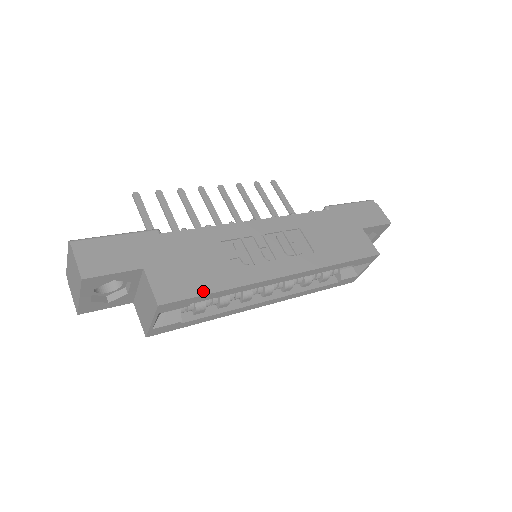
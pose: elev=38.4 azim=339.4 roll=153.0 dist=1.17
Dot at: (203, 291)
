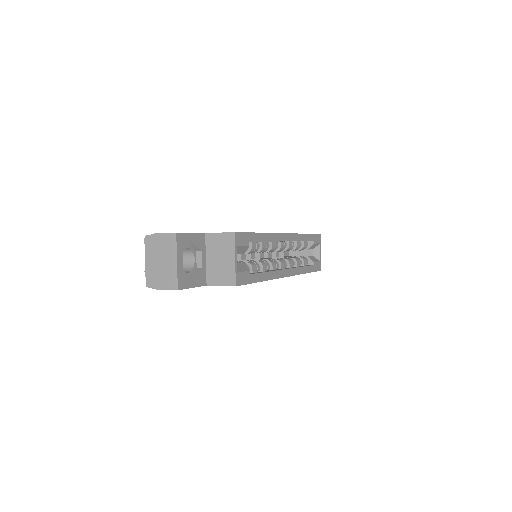
Dot at: (251, 232)
